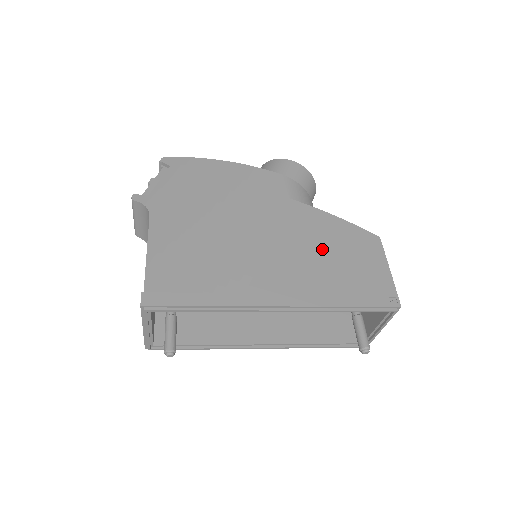
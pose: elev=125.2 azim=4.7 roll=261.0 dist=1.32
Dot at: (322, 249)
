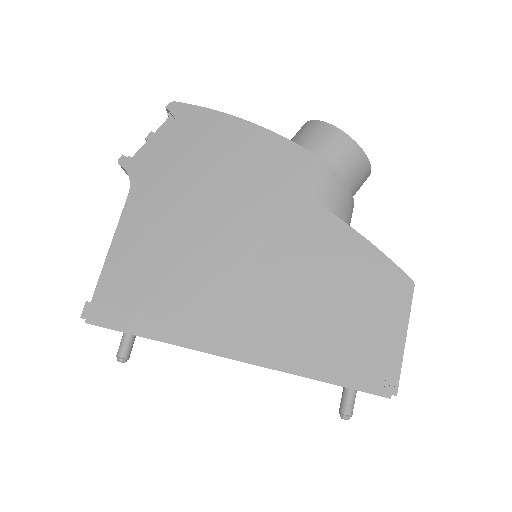
Dot at: (322, 286)
